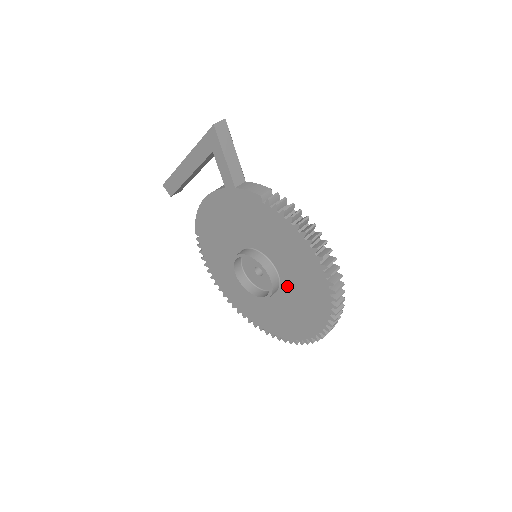
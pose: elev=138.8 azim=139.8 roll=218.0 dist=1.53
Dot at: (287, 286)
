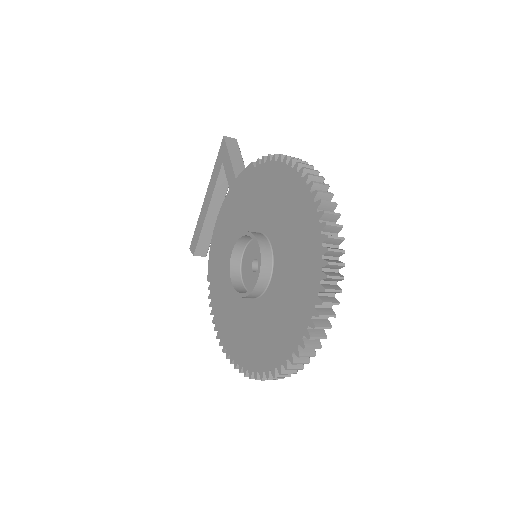
Dot at: (279, 253)
